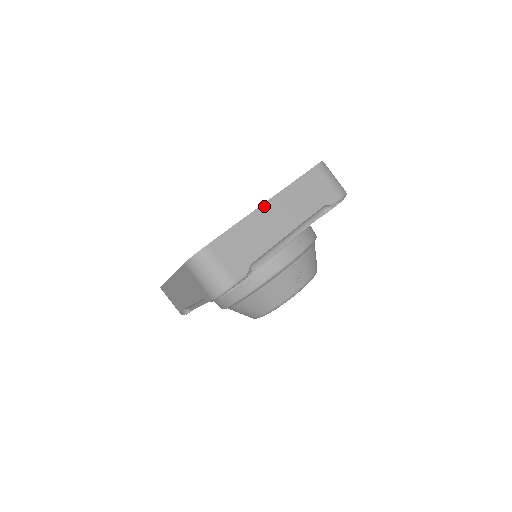
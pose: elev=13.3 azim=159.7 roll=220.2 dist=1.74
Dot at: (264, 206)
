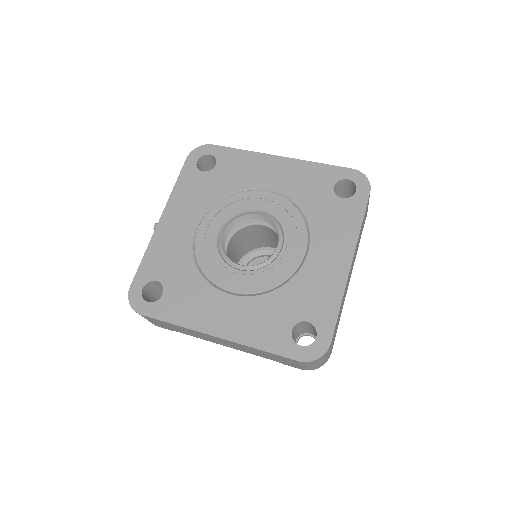
Dot at: occluded
